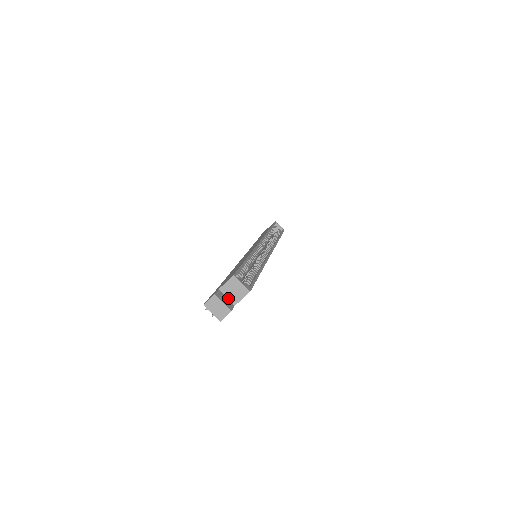
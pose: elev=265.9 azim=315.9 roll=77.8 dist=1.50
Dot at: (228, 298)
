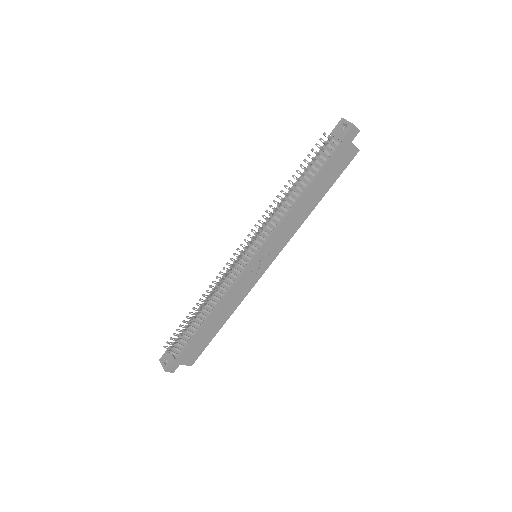
Dot at: occluded
